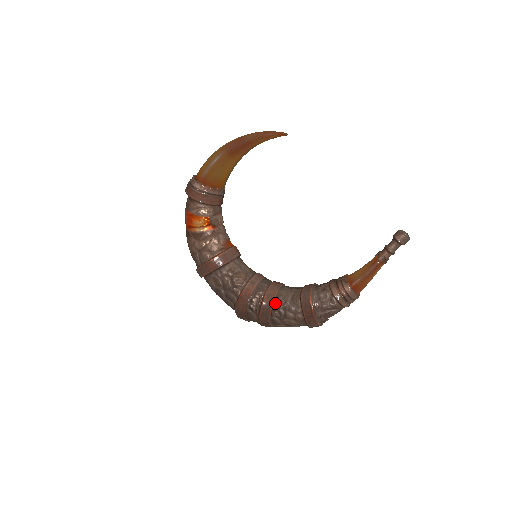
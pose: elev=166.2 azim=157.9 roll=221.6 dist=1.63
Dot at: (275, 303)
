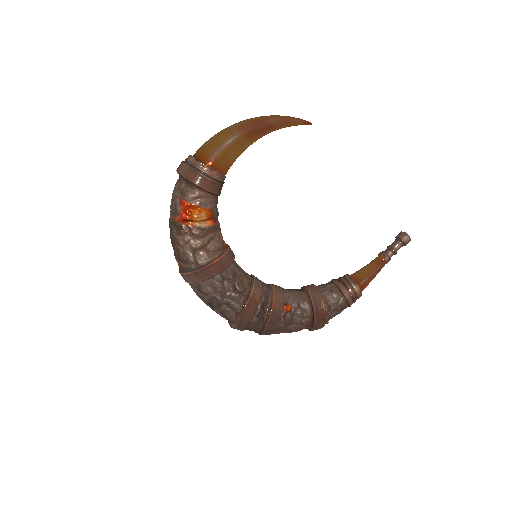
Dot at: (284, 308)
